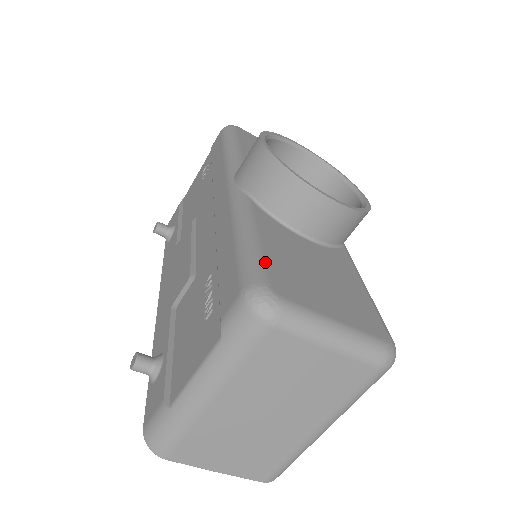
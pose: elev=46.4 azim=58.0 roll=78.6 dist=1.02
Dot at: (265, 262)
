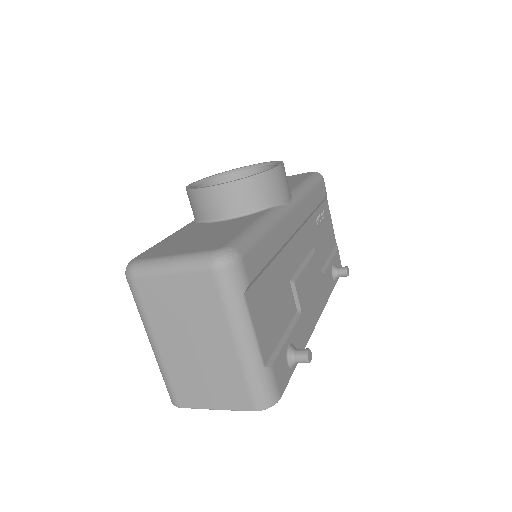
Dot at: (151, 248)
